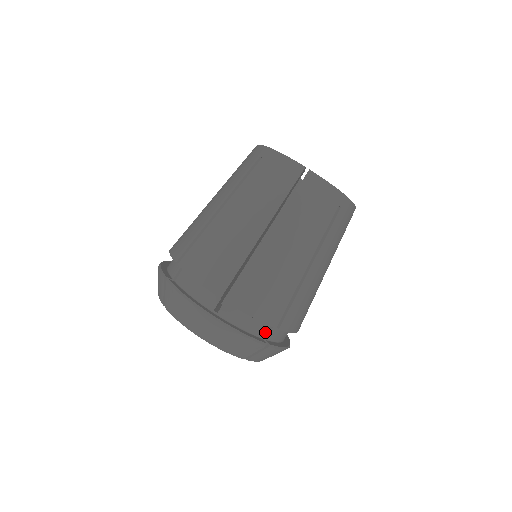
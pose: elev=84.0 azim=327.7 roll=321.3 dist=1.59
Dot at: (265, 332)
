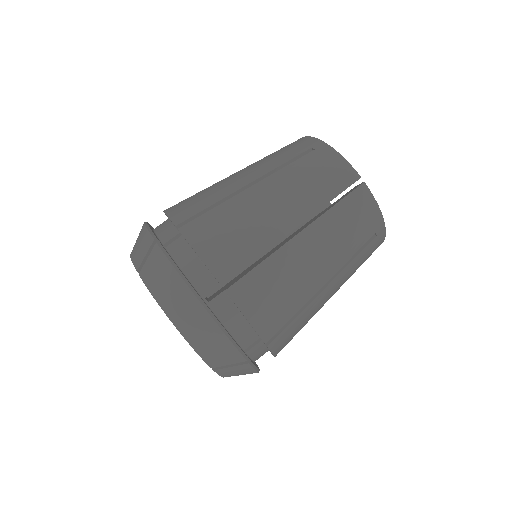
Dot at: (250, 344)
